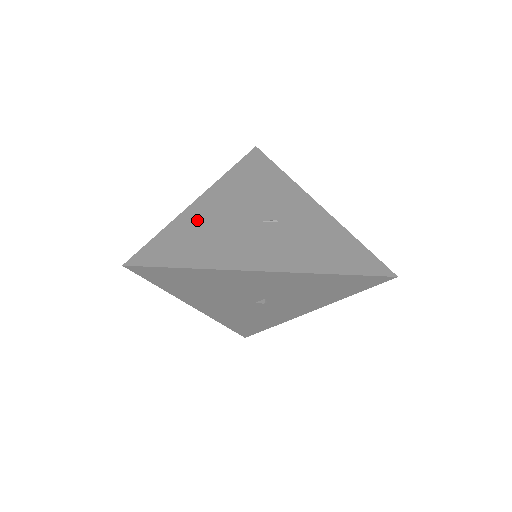
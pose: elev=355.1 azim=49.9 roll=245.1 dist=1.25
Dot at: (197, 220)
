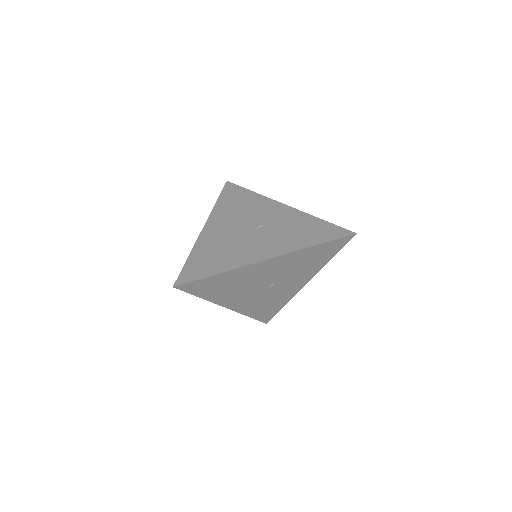
Dot at: (209, 243)
